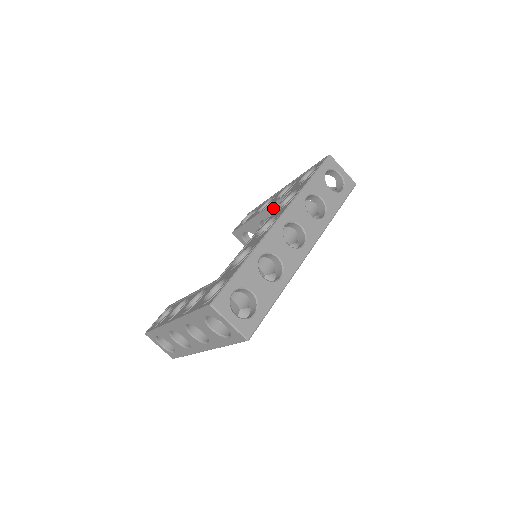
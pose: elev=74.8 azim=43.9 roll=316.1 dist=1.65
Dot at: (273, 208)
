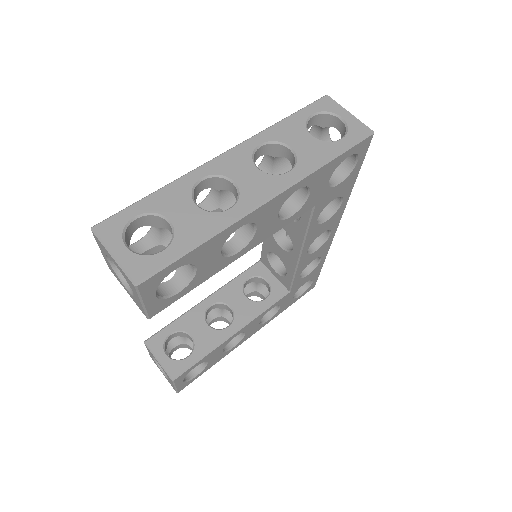
Dot at: (236, 281)
